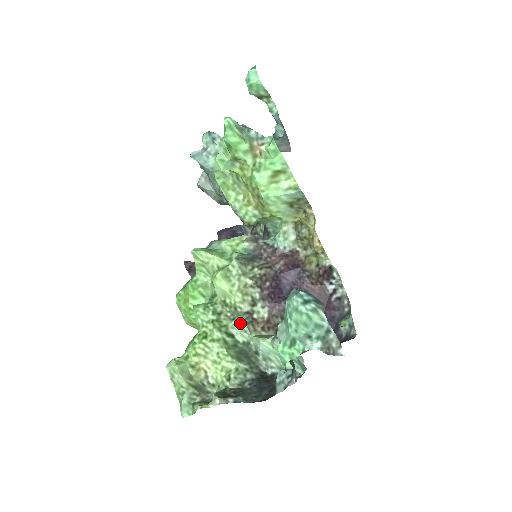
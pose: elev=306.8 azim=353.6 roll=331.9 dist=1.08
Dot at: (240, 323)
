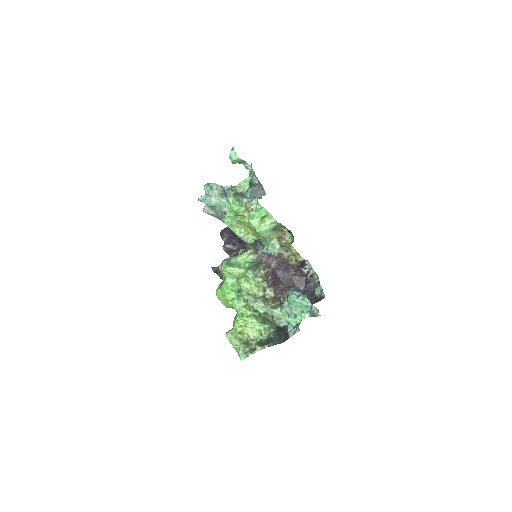
Dot at: (260, 303)
